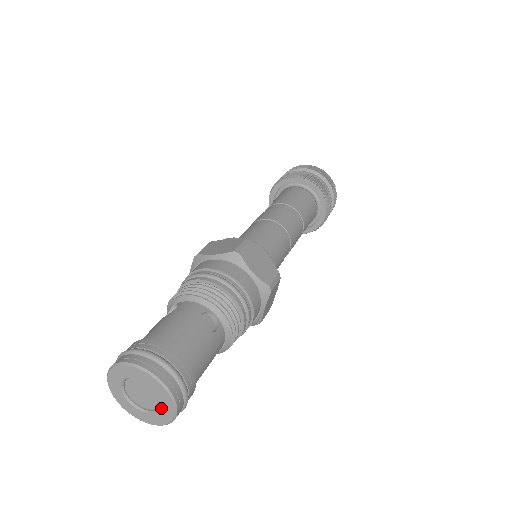
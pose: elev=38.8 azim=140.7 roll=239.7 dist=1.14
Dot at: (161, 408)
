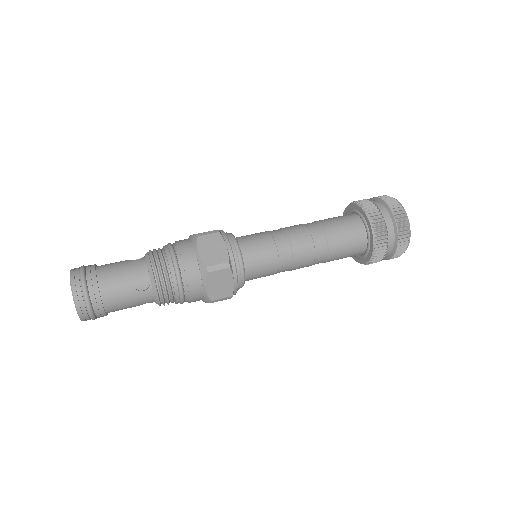
Dot at: occluded
